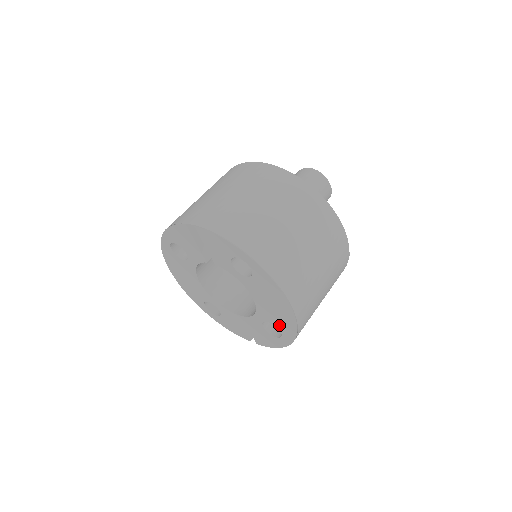
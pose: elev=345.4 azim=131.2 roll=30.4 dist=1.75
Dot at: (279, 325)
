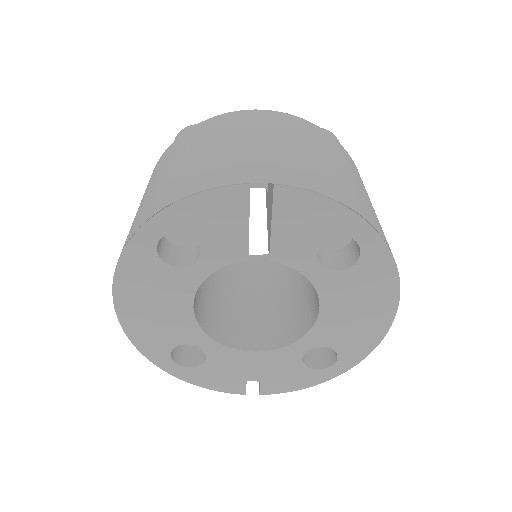
Dot at: (344, 345)
